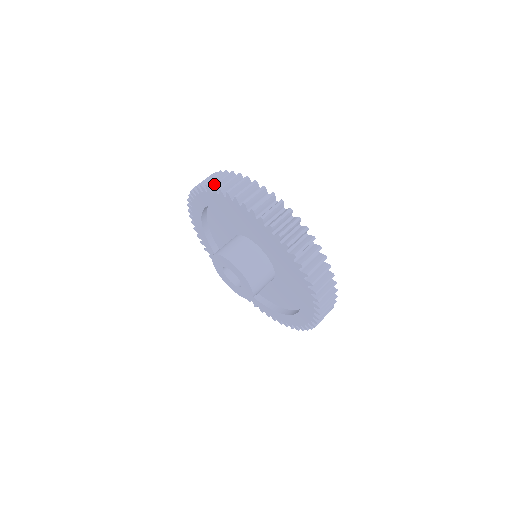
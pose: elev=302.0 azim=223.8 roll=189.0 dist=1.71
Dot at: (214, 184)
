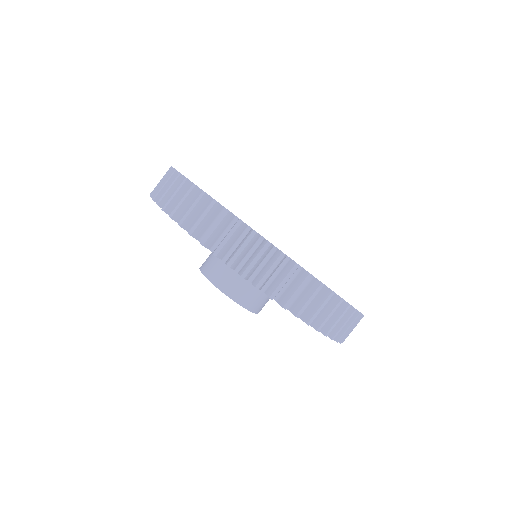
Dot at: (172, 212)
